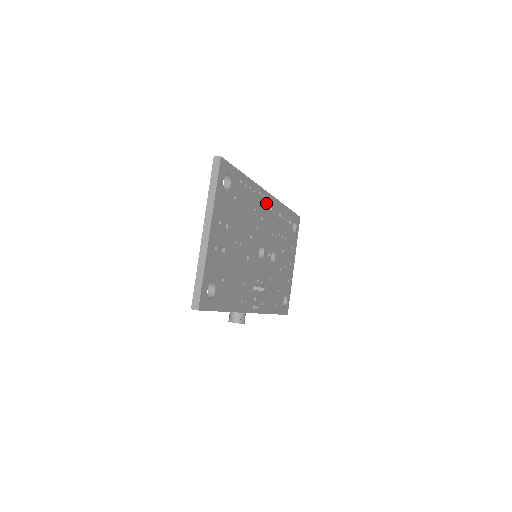
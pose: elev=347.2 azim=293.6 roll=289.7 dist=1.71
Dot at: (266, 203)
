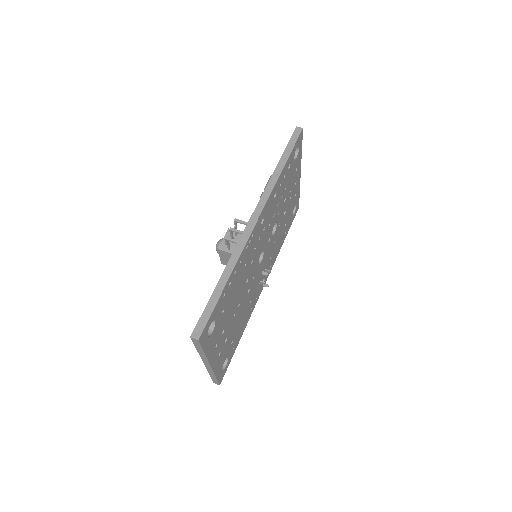
Dot at: (256, 231)
